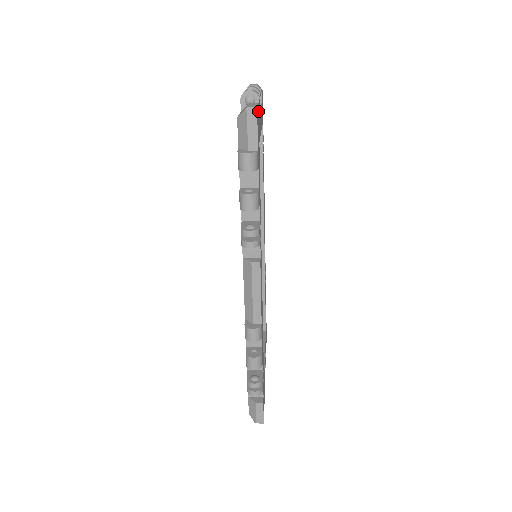
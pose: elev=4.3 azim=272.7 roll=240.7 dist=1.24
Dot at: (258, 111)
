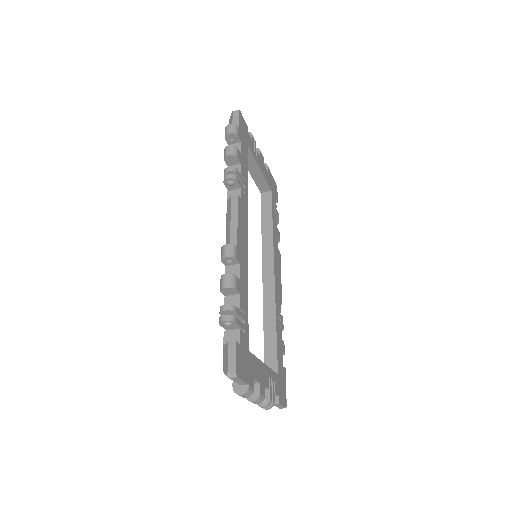
Dot at: (246, 126)
